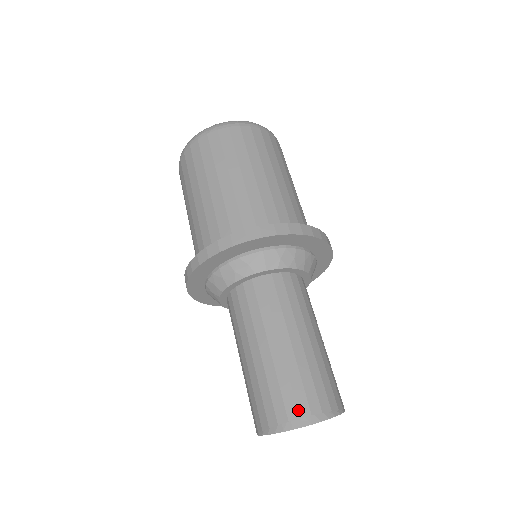
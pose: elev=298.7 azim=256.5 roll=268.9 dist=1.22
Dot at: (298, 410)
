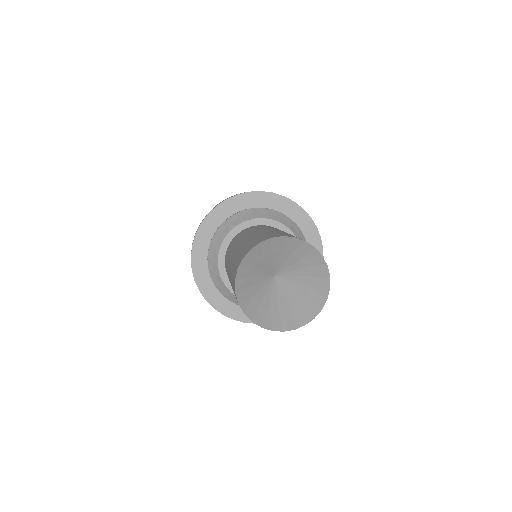
Dot at: (270, 237)
